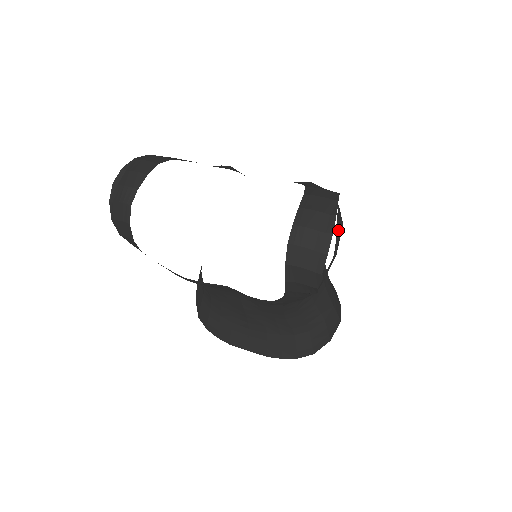
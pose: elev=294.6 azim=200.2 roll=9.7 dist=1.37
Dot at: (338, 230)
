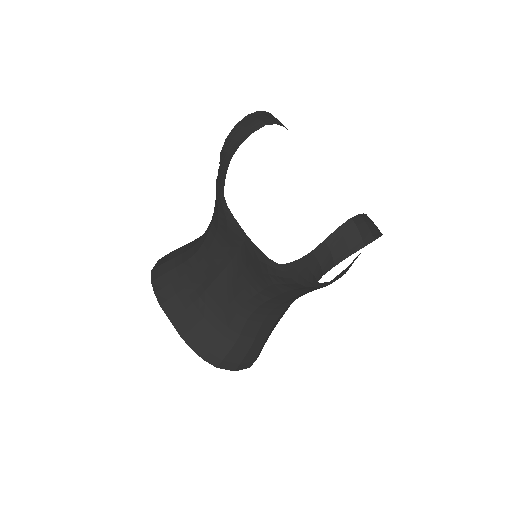
Dot at: (344, 271)
